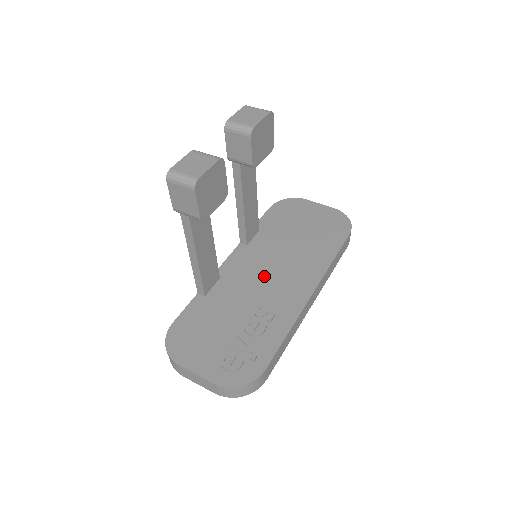
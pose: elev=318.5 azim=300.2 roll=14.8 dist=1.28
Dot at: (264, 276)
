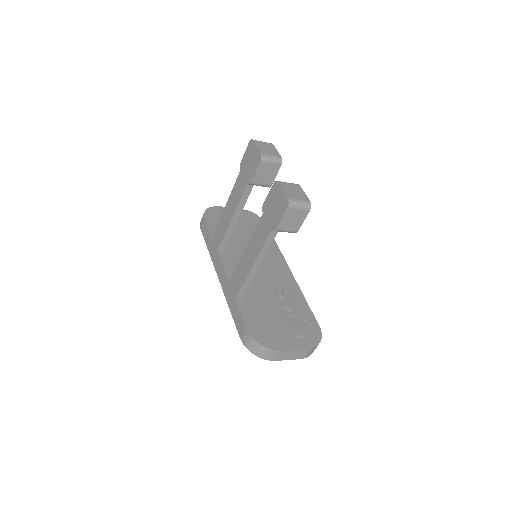
Dot at: (257, 270)
